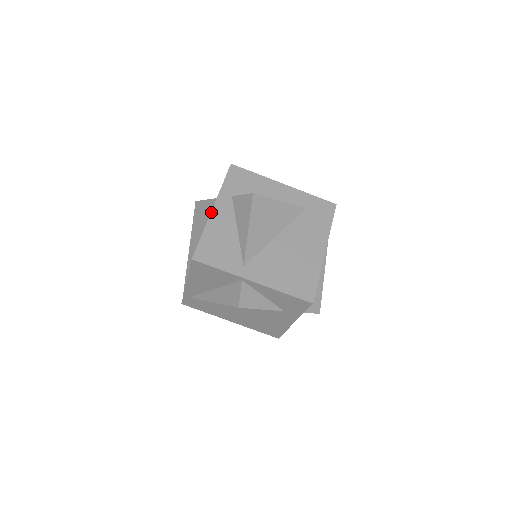
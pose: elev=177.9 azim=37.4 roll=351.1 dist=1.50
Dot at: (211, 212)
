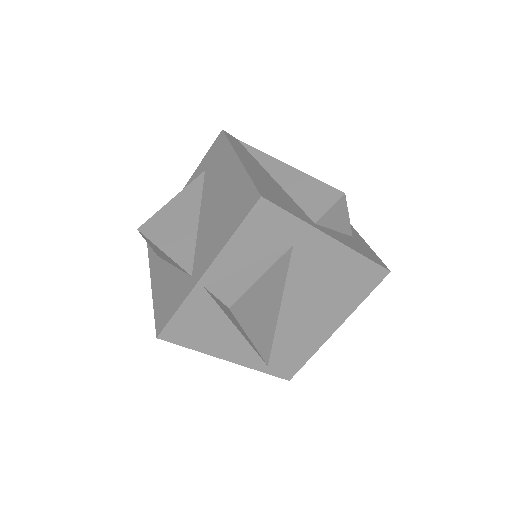
Dot at: (151, 288)
